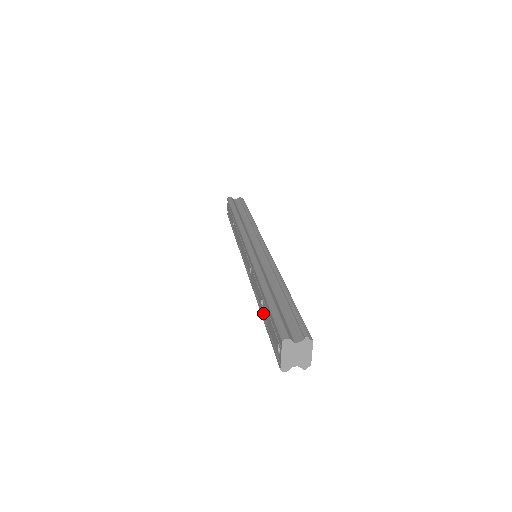
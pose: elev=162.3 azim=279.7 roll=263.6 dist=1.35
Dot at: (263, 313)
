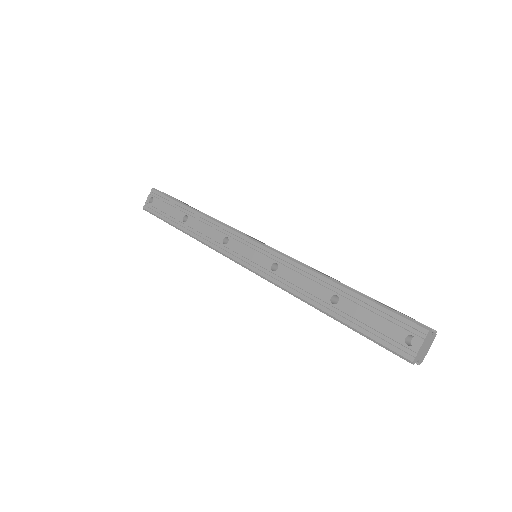
Dot at: (336, 310)
